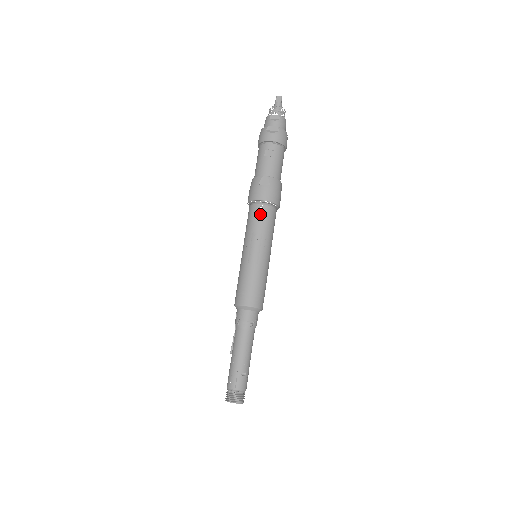
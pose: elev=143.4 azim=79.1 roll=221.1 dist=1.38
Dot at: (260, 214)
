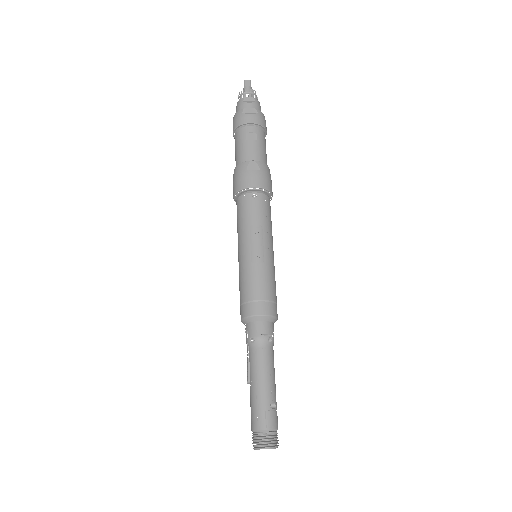
Dot at: (255, 204)
